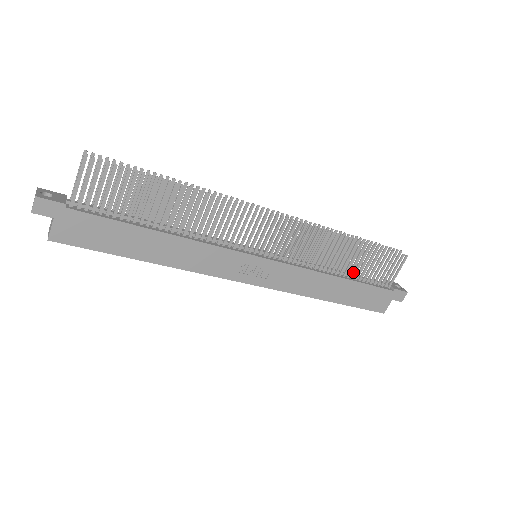
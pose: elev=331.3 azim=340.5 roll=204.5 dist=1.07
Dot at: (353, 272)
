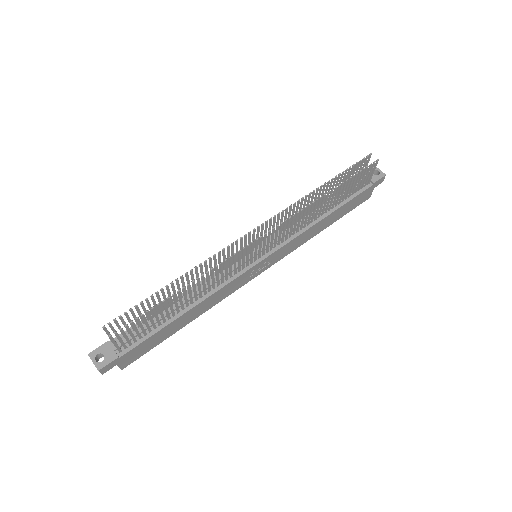
Dot at: occluded
